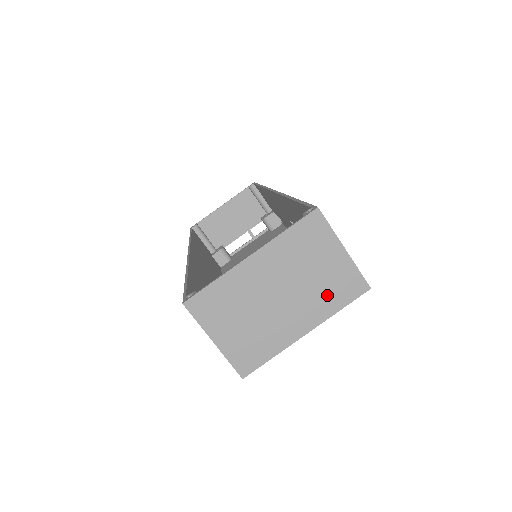
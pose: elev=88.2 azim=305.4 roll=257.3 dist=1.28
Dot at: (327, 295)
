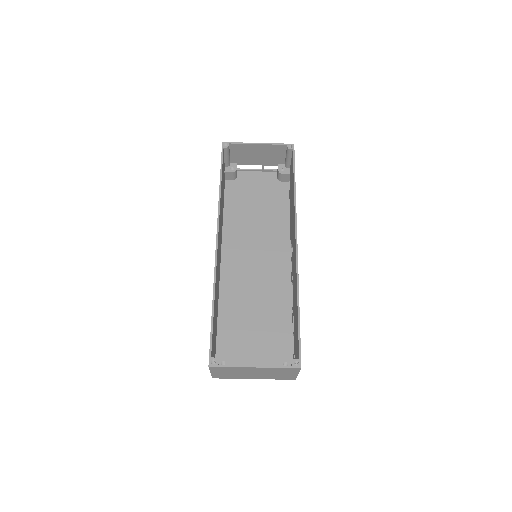
Dot at: (275, 377)
